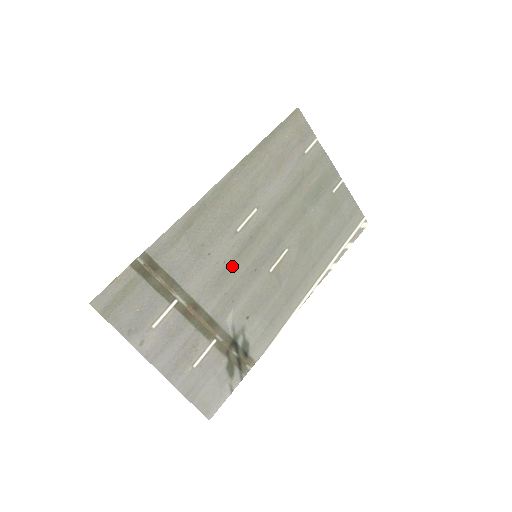
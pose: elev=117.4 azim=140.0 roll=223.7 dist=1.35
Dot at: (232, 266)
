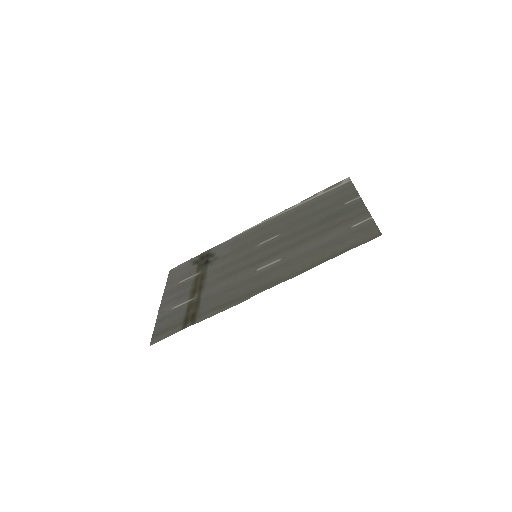
Dot at: (237, 271)
